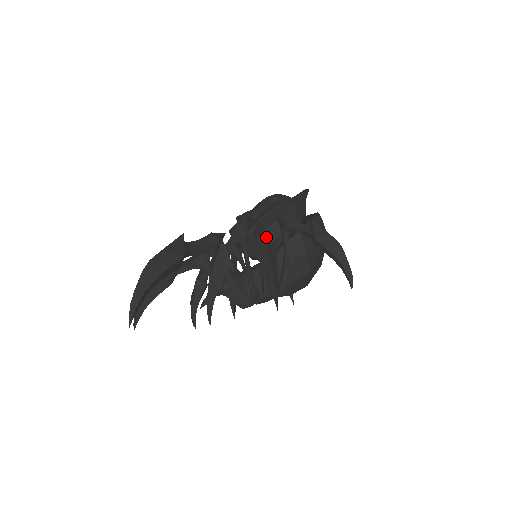
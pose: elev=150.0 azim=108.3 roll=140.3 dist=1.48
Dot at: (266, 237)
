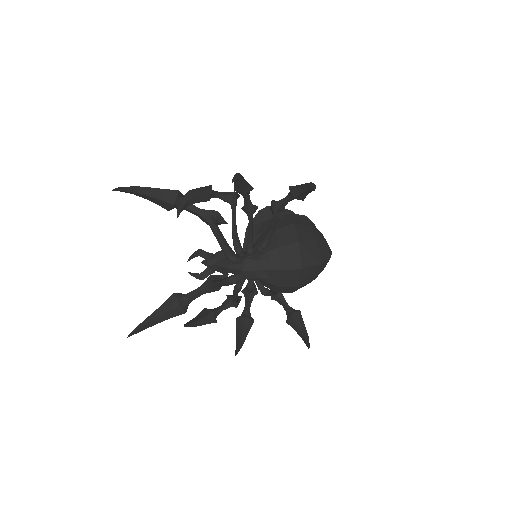
Dot at: occluded
